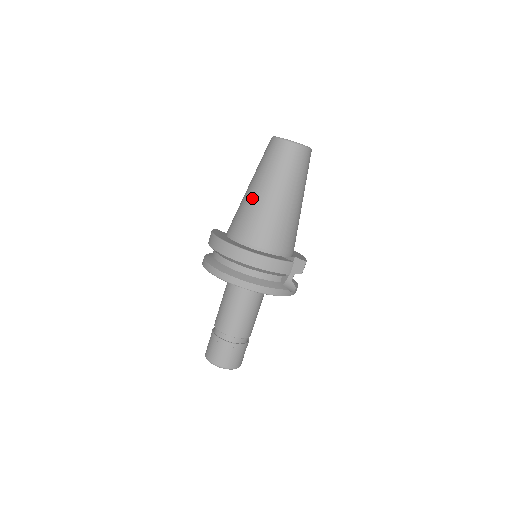
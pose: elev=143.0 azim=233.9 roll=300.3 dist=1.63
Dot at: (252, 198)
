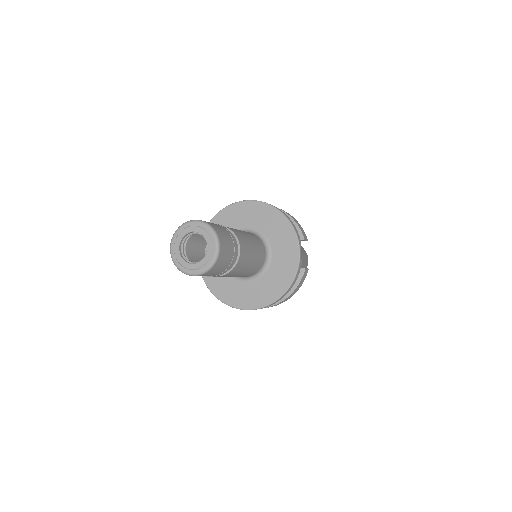
Dot at: occluded
